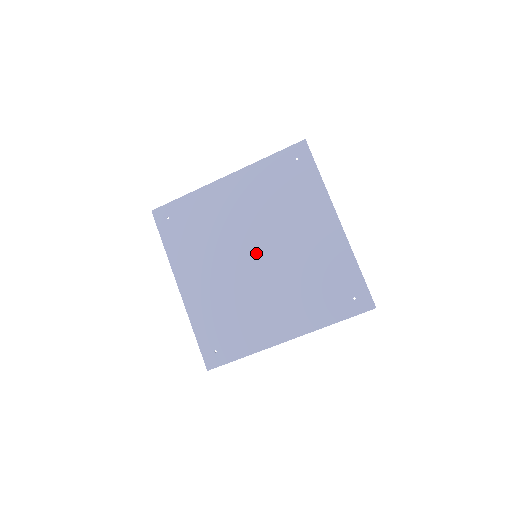
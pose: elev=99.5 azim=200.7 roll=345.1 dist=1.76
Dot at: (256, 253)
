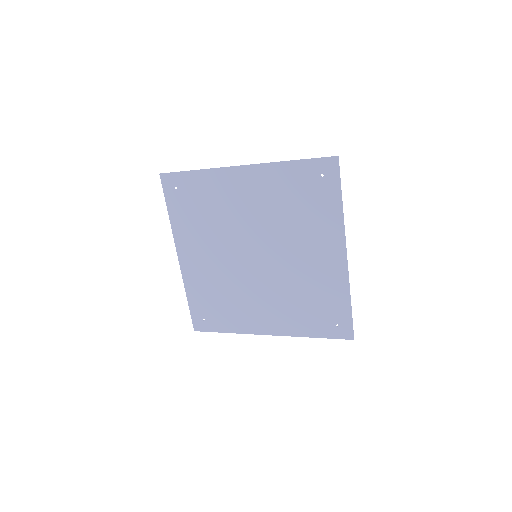
Dot at: (257, 254)
